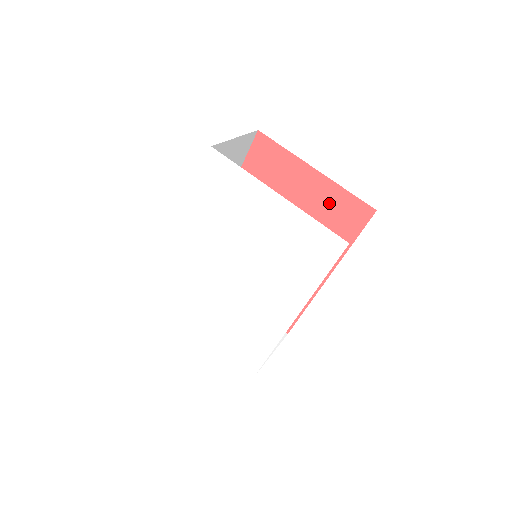
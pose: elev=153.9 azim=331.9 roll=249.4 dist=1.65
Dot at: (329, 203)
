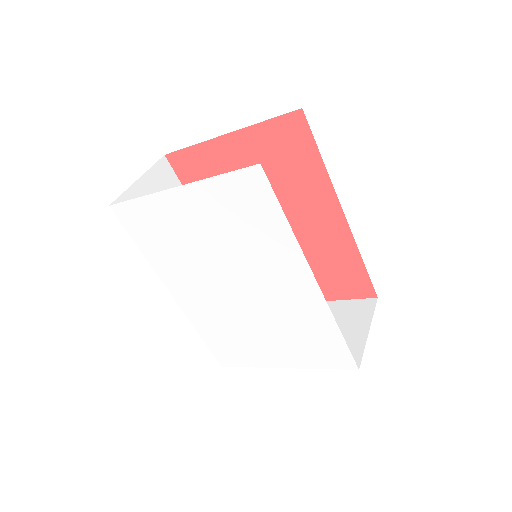
Dot at: (266, 148)
